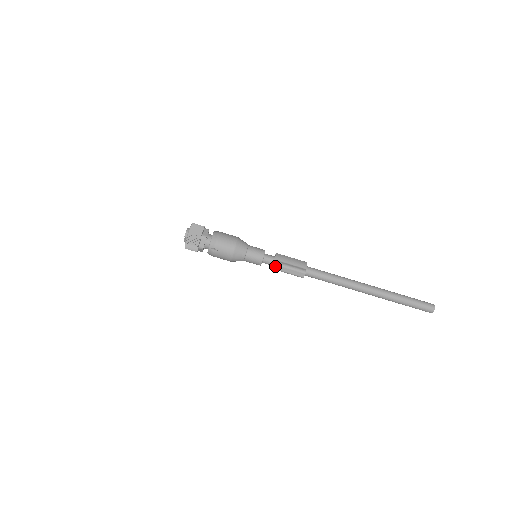
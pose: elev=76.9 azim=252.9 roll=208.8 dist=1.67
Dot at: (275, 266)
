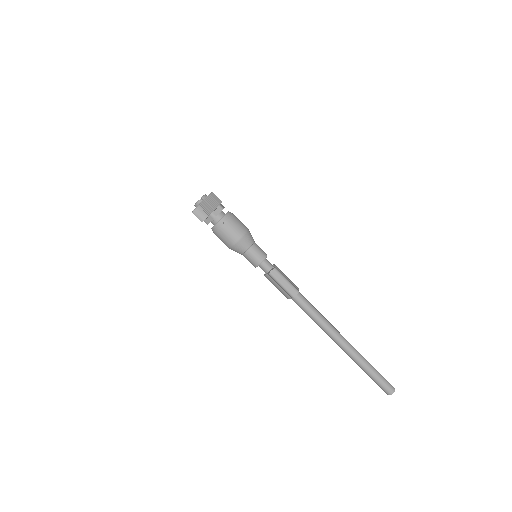
Dot at: (274, 271)
